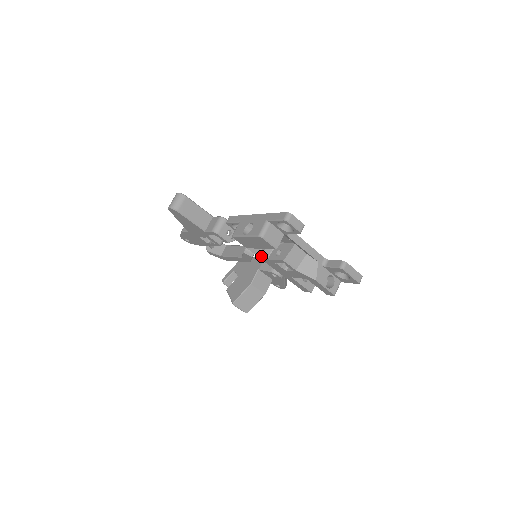
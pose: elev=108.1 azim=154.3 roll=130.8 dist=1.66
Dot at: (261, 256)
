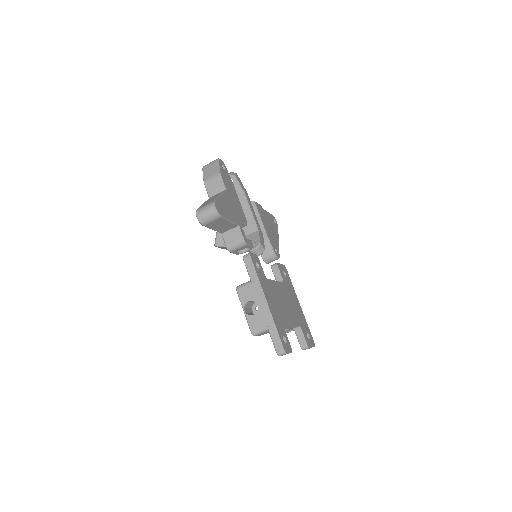
Dot at: occluded
